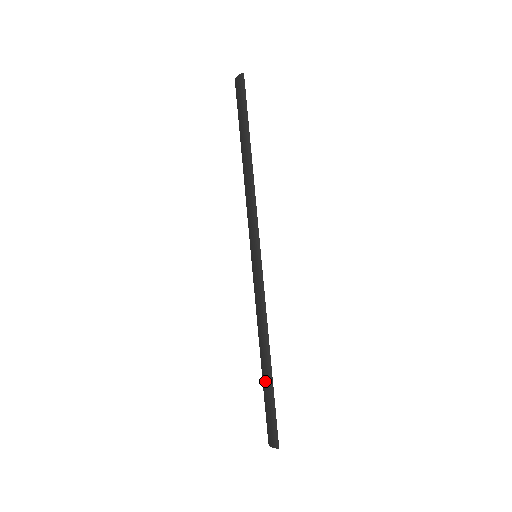
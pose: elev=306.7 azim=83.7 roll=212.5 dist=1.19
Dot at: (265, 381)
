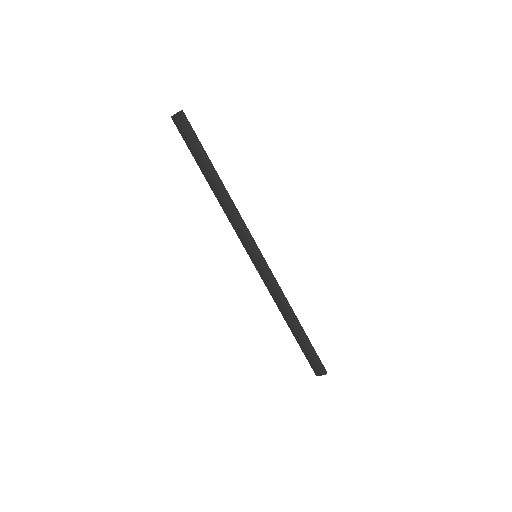
Dot at: (300, 338)
